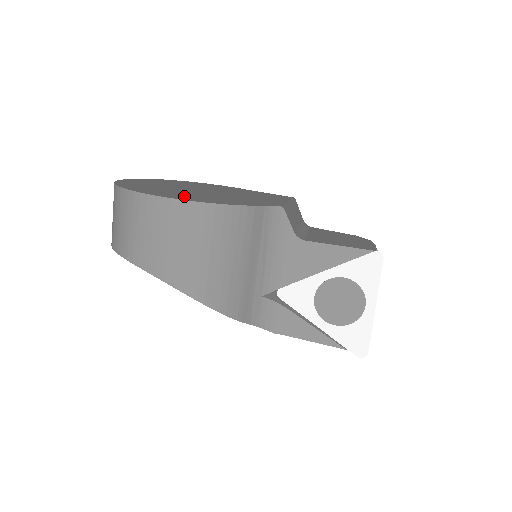
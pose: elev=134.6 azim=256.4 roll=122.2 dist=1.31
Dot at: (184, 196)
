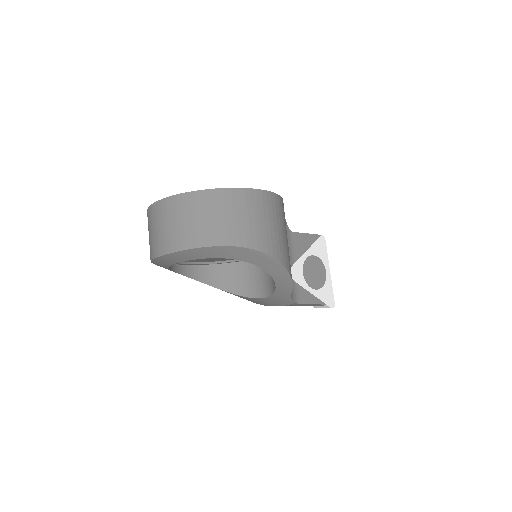
Dot at: occluded
